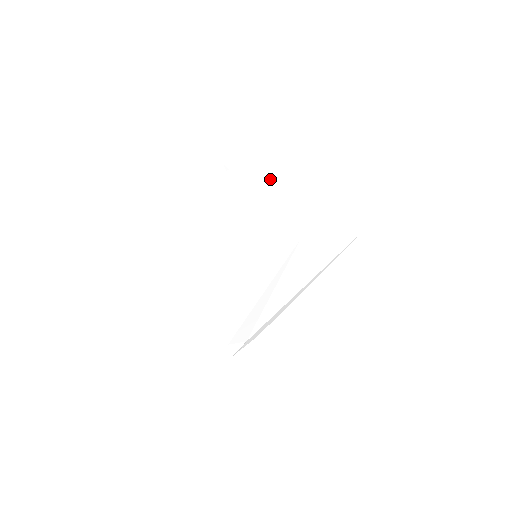
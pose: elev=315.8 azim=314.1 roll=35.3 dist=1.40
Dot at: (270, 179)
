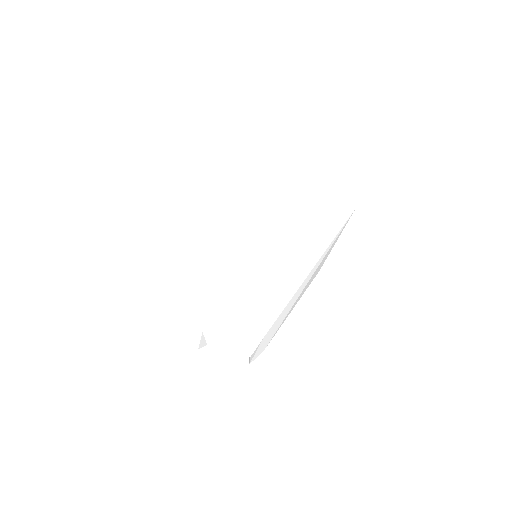
Dot at: (292, 142)
